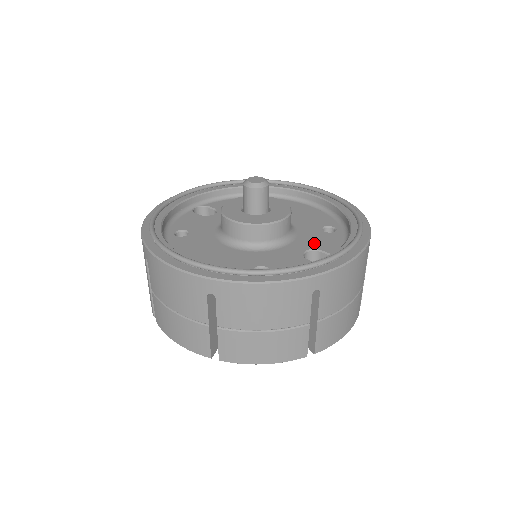
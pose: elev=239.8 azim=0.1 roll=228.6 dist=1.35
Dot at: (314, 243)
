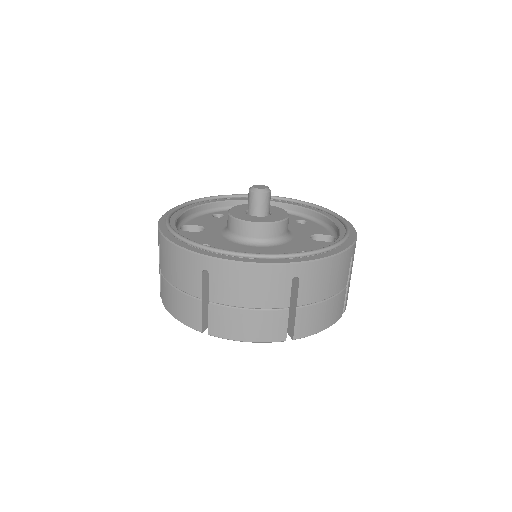
Dot at: (307, 231)
